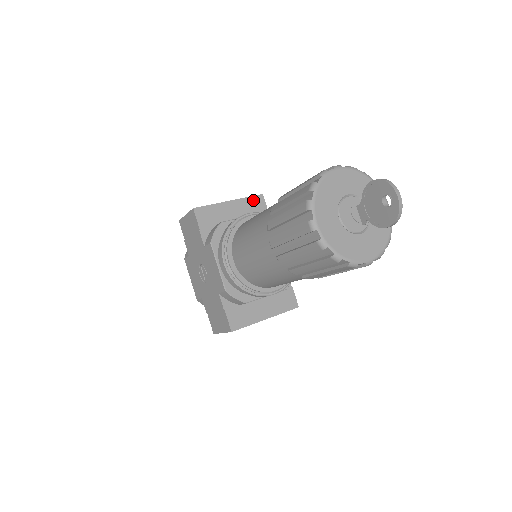
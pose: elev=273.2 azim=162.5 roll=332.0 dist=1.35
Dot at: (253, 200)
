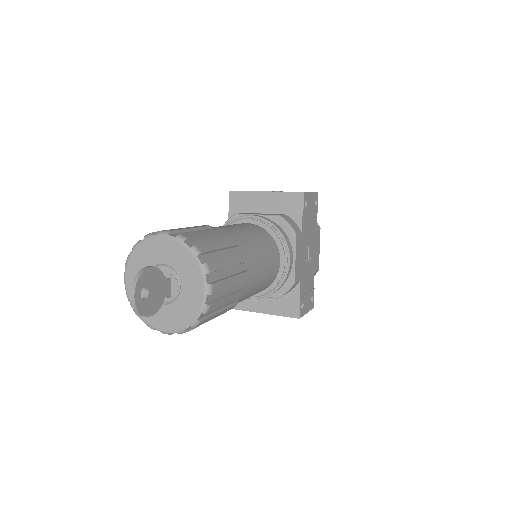
Dot at: (290, 196)
